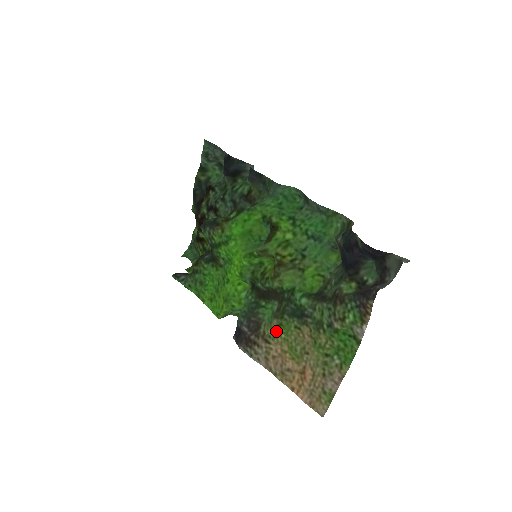
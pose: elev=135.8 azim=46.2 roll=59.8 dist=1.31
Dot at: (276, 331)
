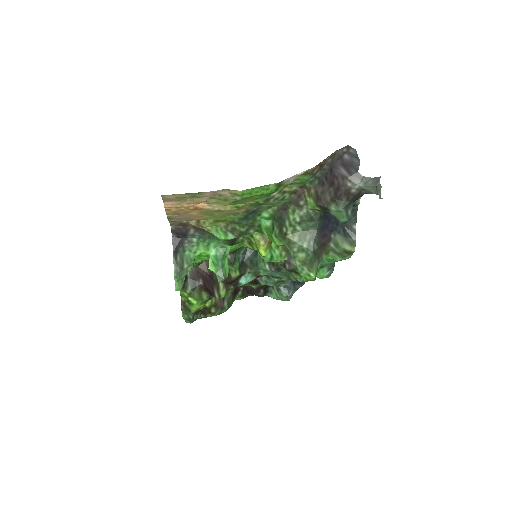
Dot at: (215, 222)
